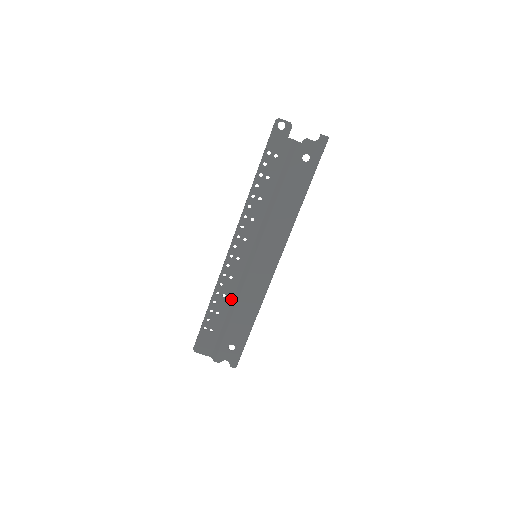
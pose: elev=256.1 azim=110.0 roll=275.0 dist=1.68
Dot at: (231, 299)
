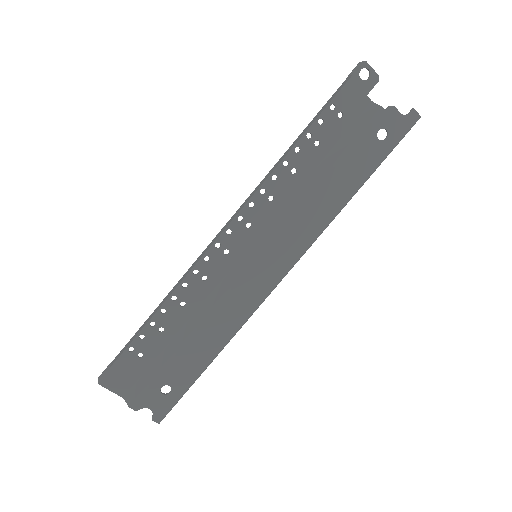
Dot at: (192, 312)
